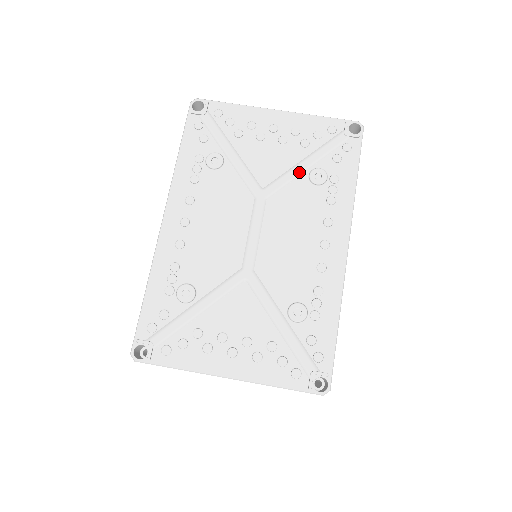
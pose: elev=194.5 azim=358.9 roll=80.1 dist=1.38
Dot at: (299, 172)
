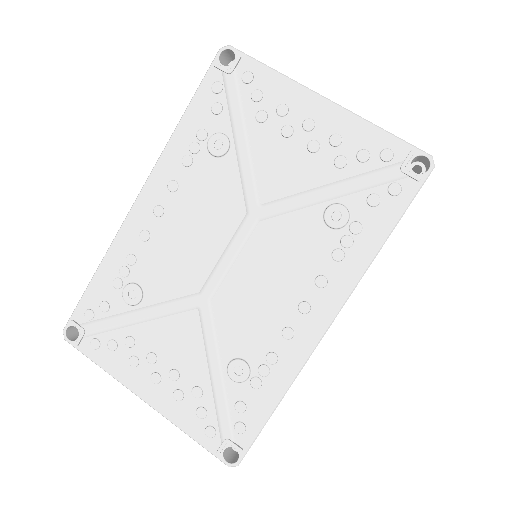
Dot at: (315, 200)
